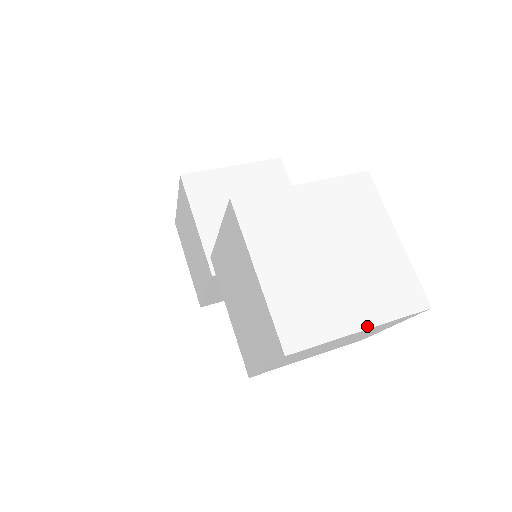
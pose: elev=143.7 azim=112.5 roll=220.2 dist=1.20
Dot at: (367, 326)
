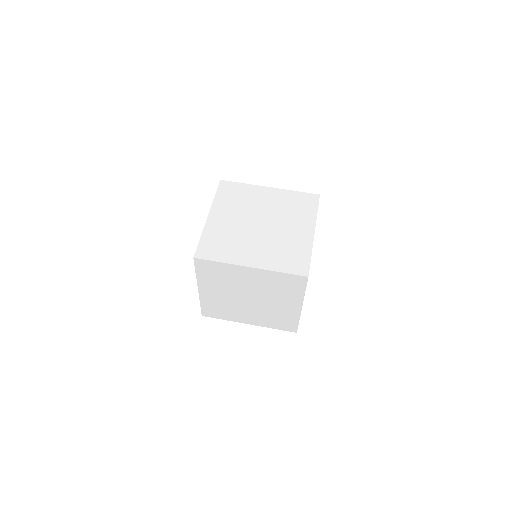
Dot at: (255, 266)
